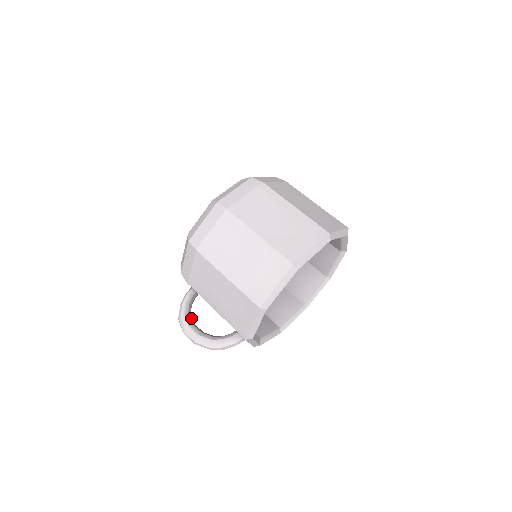
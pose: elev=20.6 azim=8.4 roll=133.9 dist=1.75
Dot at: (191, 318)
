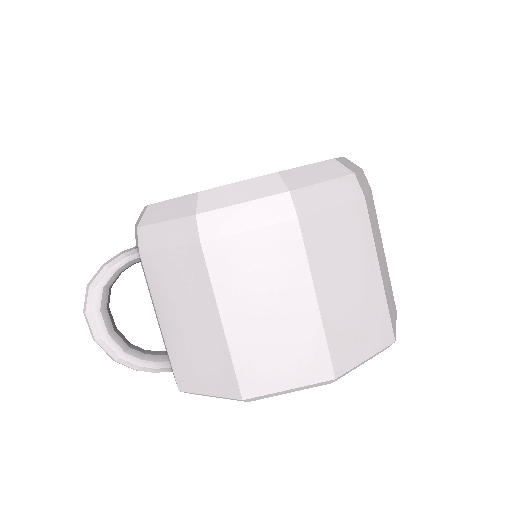
Dot at: (109, 296)
